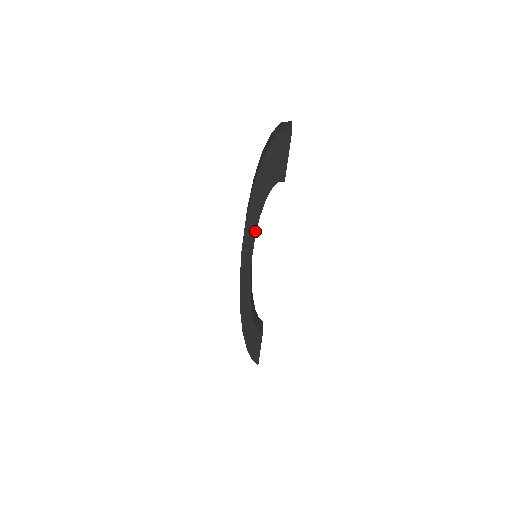
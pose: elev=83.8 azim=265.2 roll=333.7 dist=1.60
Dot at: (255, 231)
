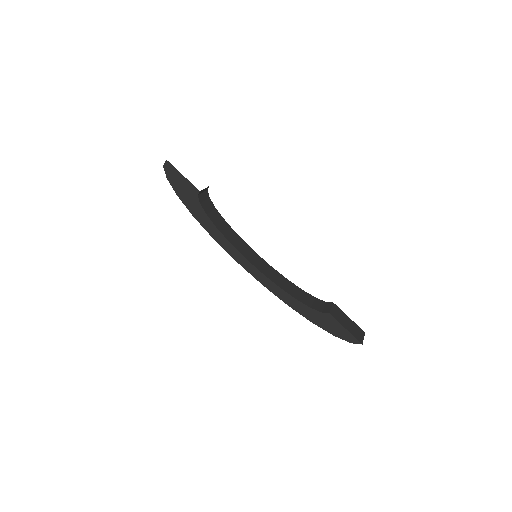
Dot at: (226, 240)
